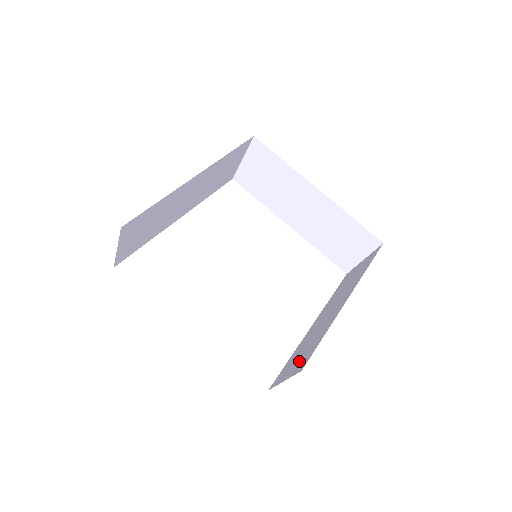
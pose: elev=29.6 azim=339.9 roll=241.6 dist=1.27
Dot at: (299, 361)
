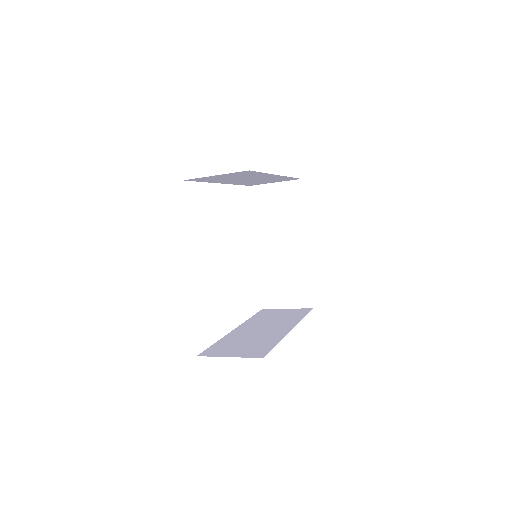
Dot at: (293, 294)
